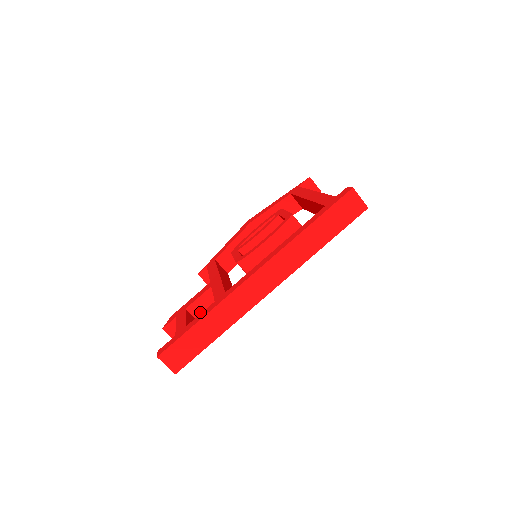
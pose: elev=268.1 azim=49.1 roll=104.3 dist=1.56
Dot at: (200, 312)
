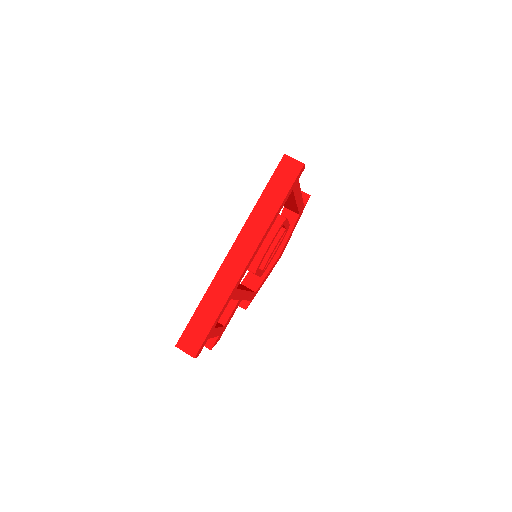
Dot at: occluded
